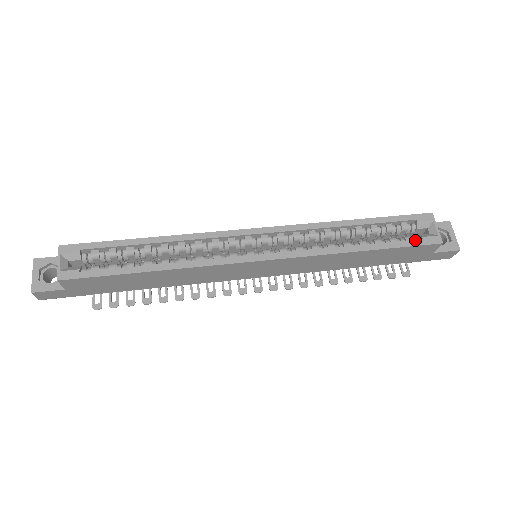
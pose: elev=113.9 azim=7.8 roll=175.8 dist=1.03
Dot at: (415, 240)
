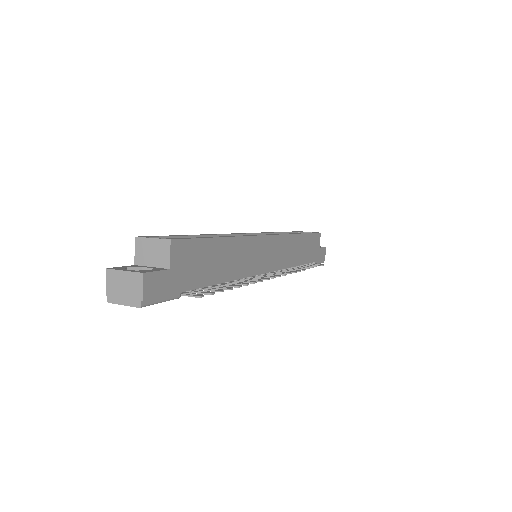
Dot at: (311, 232)
